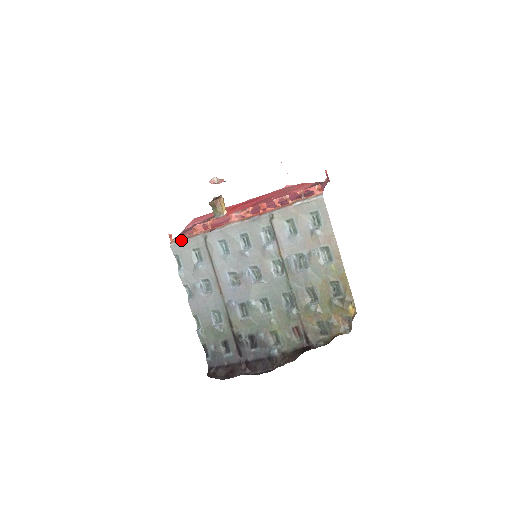
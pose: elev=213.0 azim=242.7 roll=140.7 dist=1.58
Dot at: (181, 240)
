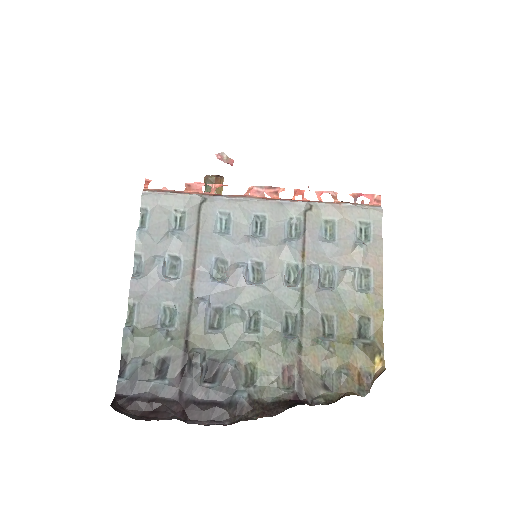
Dot at: (163, 191)
